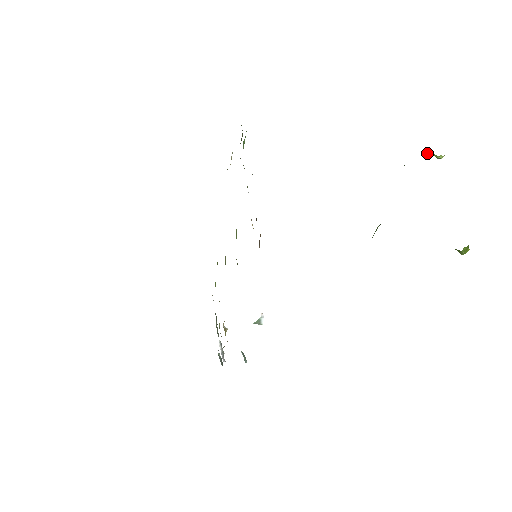
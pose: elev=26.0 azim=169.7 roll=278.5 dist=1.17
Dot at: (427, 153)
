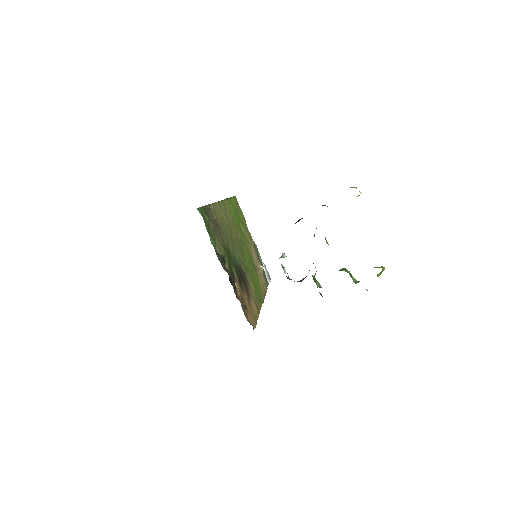
Dot at: occluded
